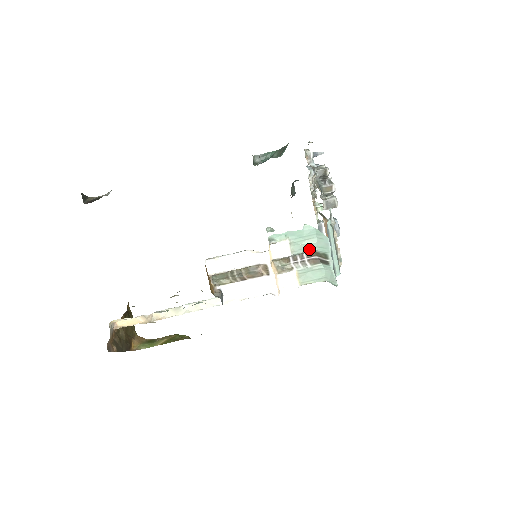
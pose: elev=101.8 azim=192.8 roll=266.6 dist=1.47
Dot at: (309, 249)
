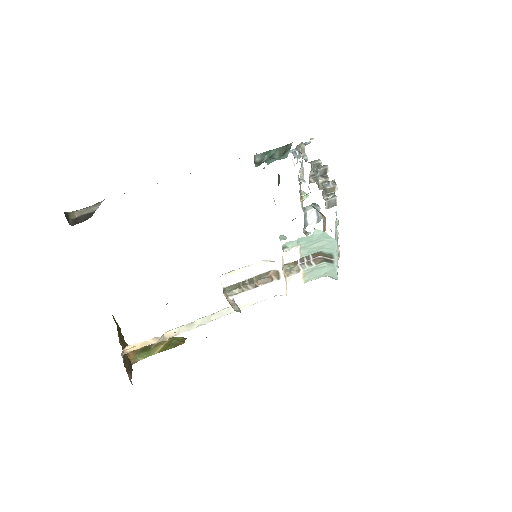
Dot at: (316, 251)
